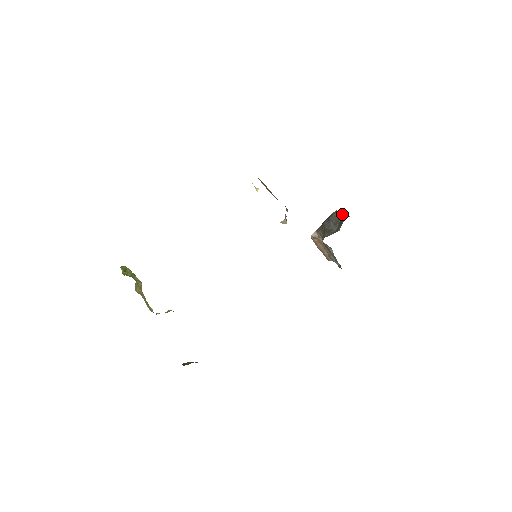
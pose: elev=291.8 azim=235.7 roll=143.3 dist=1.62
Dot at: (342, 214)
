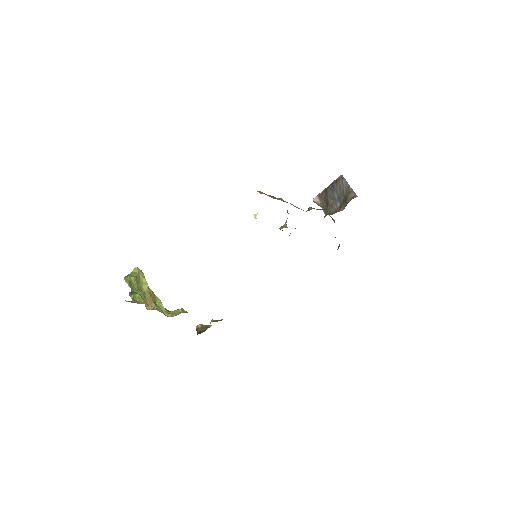
Dot at: (348, 185)
